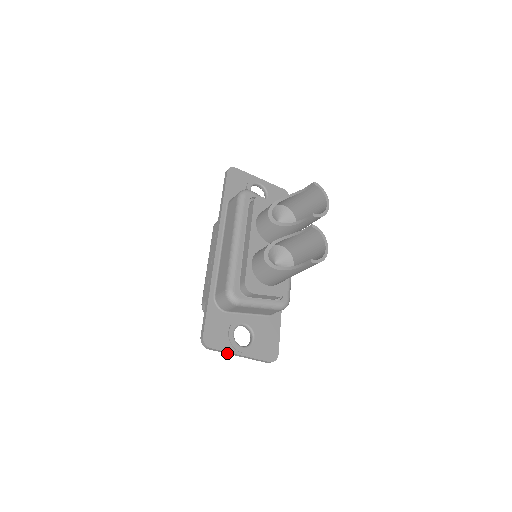
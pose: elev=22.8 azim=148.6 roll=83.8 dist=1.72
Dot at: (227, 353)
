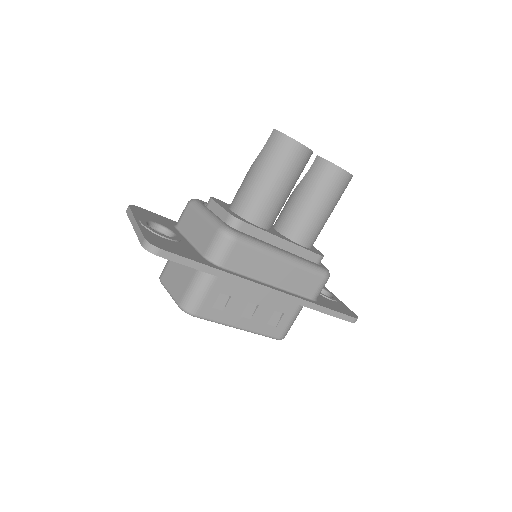
Dot at: (131, 220)
